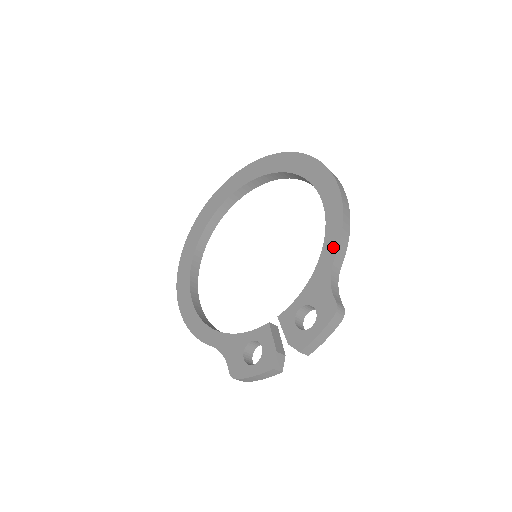
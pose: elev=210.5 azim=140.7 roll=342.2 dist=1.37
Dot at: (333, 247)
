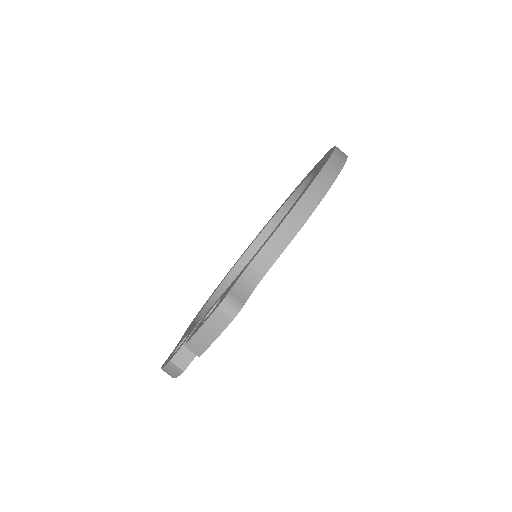
Dot at: (270, 236)
